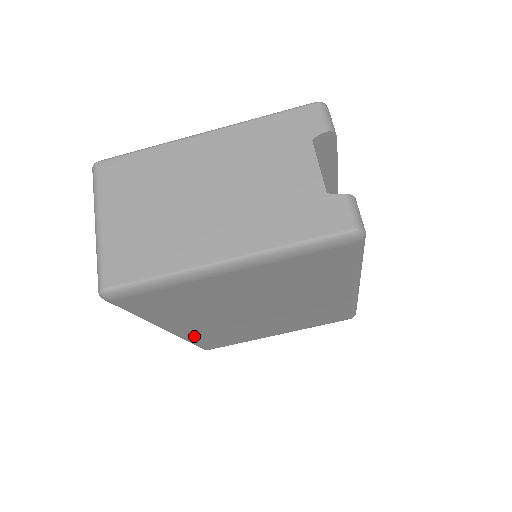
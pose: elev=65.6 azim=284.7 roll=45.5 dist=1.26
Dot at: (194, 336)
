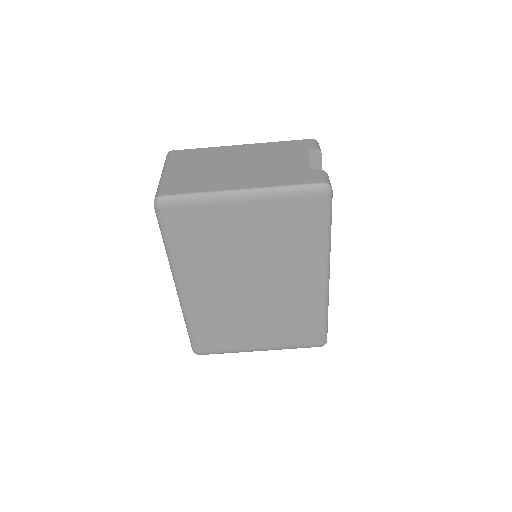
Dot at: (194, 311)
